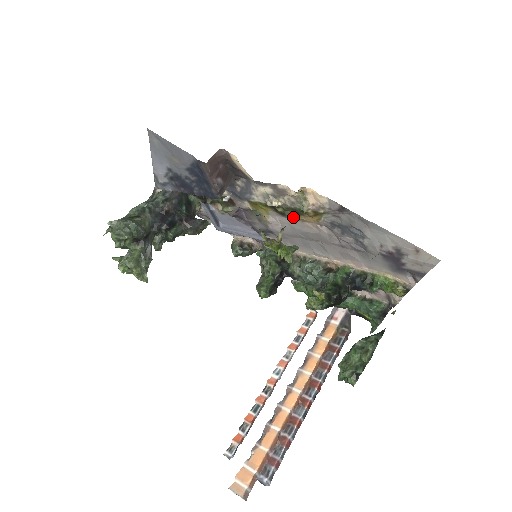
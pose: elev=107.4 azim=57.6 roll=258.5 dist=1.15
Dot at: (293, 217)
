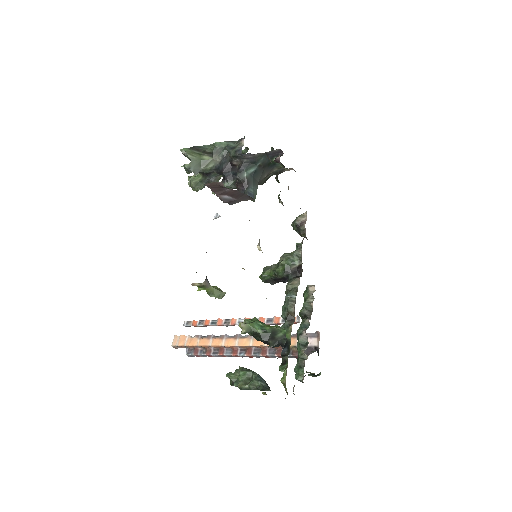
Dot at: occluded
